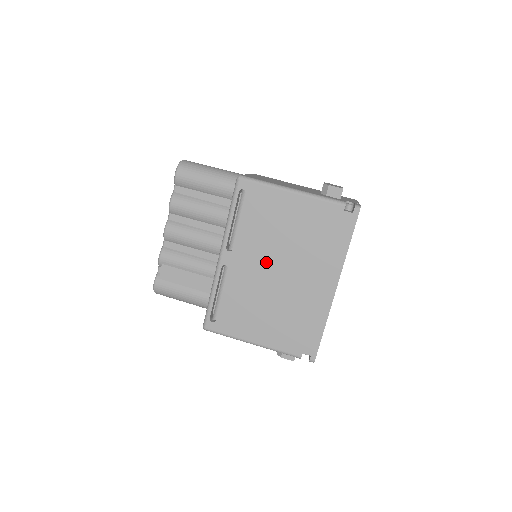
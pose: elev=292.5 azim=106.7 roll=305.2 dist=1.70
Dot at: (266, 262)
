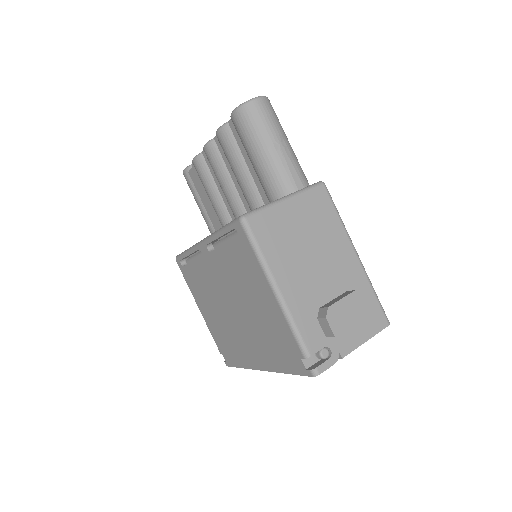
Dot at: (228, 292)
